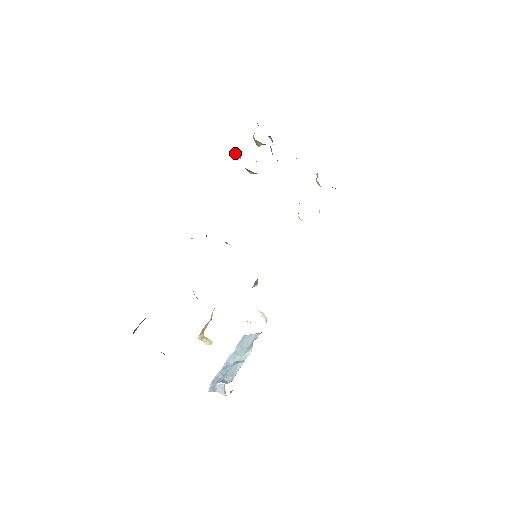
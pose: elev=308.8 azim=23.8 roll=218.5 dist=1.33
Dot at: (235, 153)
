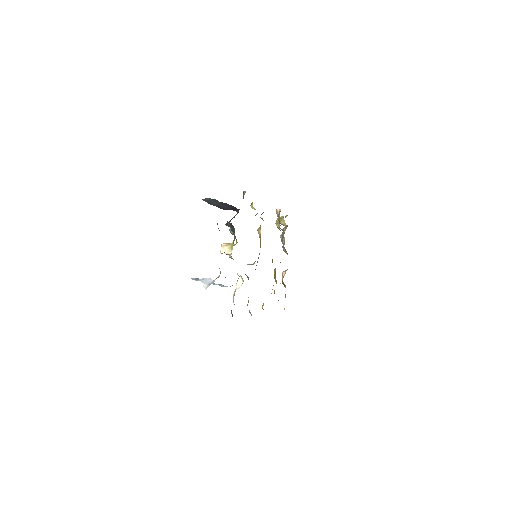
Dot at: (278, 209)
